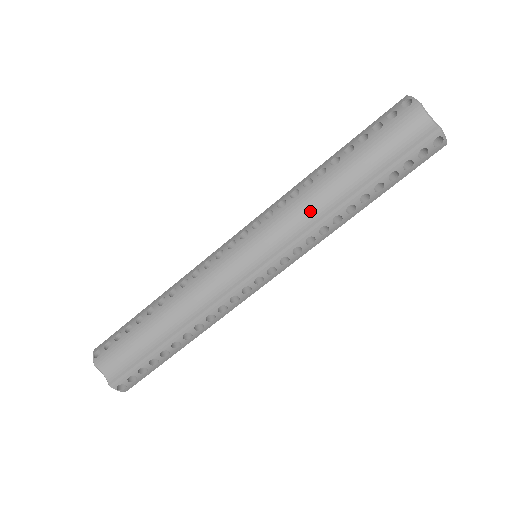
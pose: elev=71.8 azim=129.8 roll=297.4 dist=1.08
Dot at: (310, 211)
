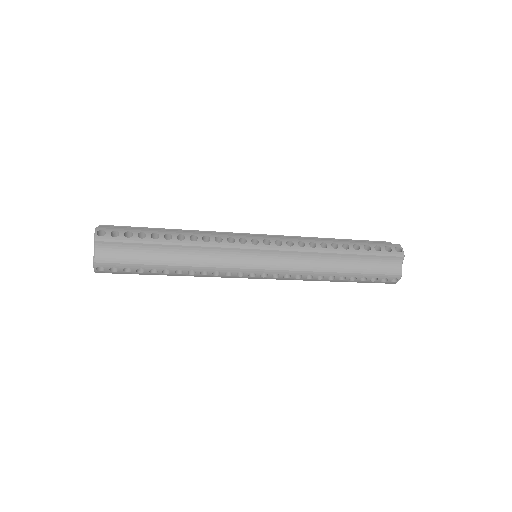
Dot at: (313, 261)
